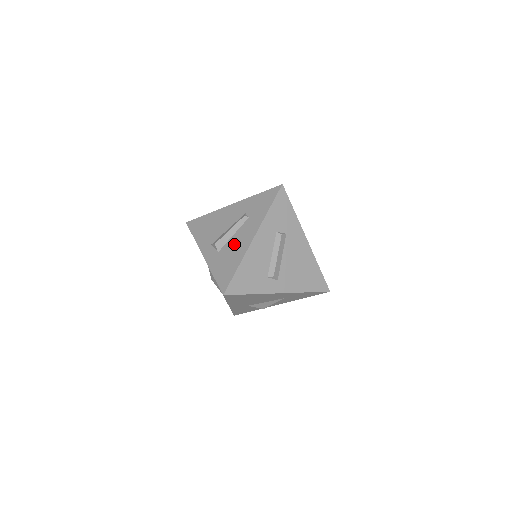
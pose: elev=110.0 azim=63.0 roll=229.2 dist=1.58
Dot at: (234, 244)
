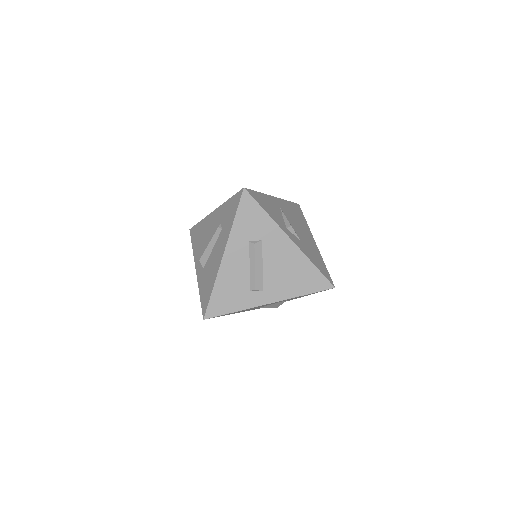
Dot at: (212, 261)
